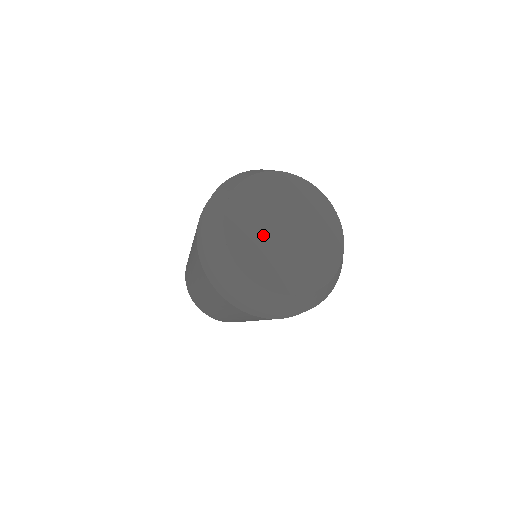
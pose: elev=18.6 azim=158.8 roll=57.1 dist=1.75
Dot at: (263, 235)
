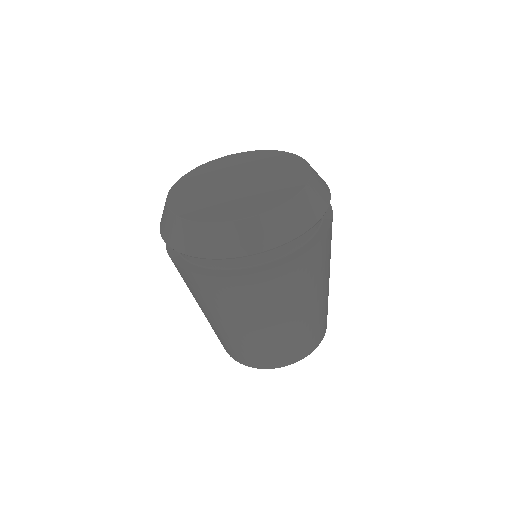
Dot at: (209, 189)
